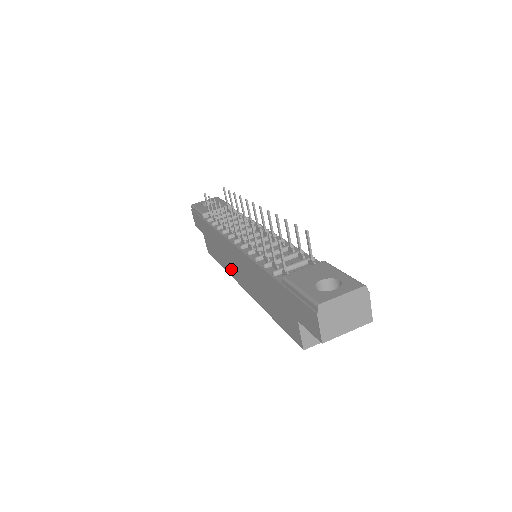
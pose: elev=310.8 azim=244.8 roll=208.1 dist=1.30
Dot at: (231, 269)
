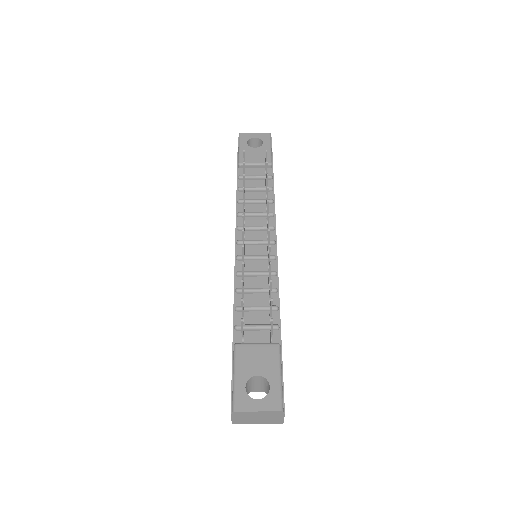
Dot at: occluded
